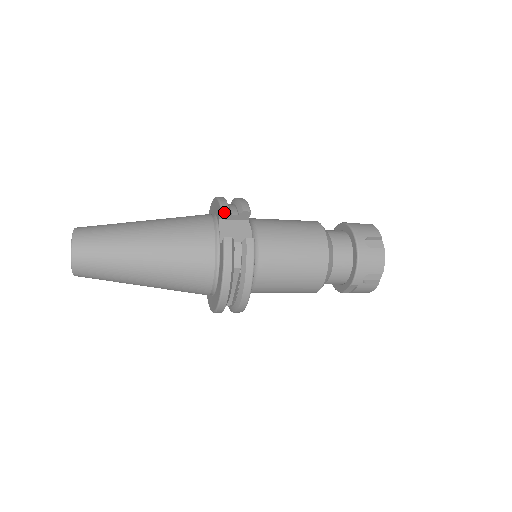
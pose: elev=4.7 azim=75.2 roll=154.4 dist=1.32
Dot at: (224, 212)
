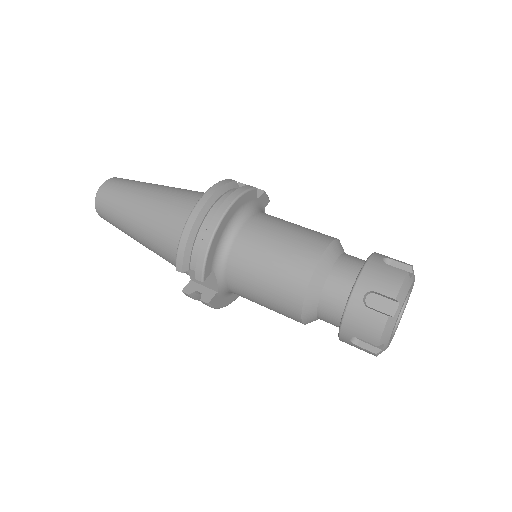
Dot at: (180, 268)
